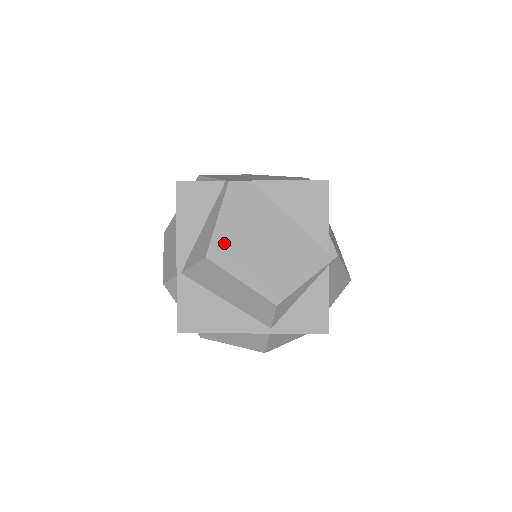
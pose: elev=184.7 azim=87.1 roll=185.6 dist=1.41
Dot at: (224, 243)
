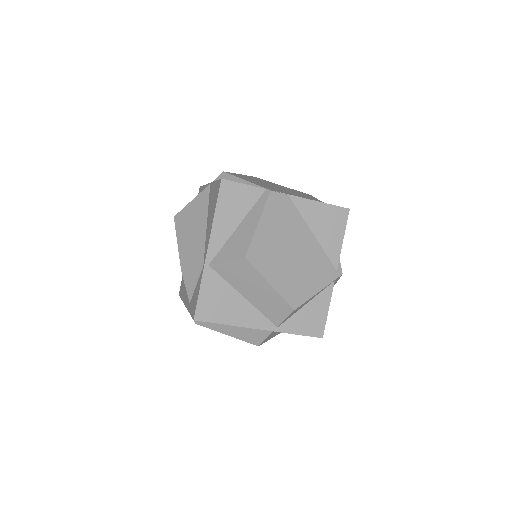
Dot at: (261, 247)
